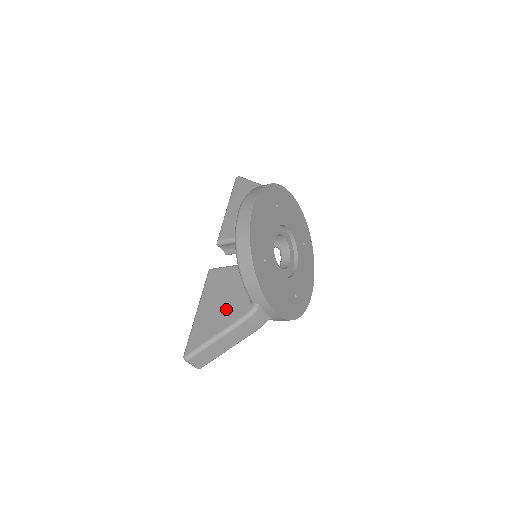
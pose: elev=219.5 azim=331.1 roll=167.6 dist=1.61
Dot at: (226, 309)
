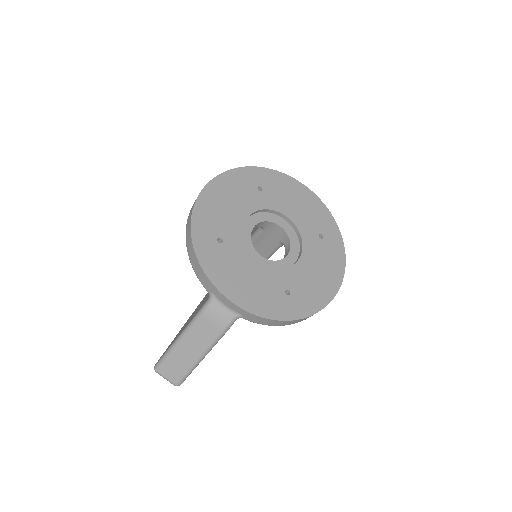
Dot at: (197, 310)
